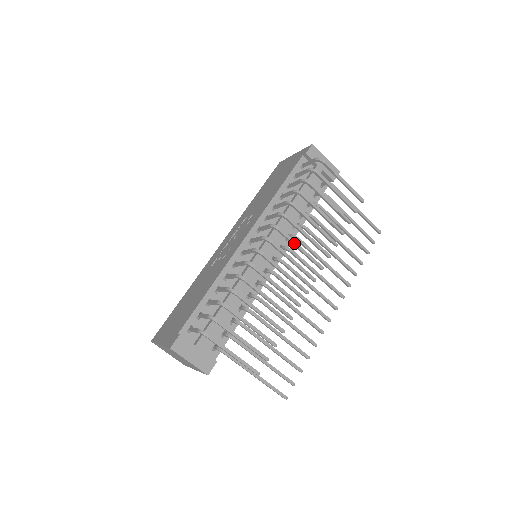
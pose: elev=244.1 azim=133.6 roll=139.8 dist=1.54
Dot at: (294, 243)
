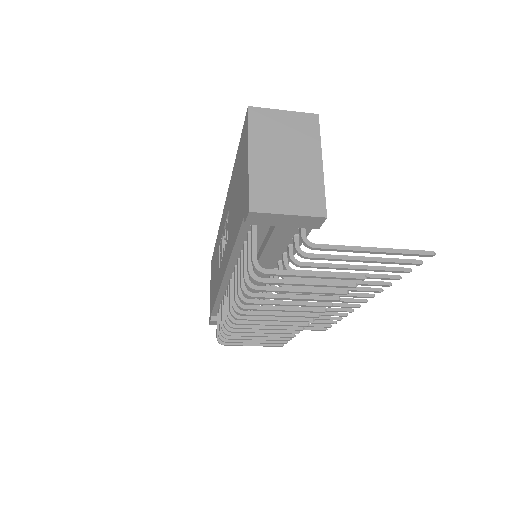
Dot at: occluded
